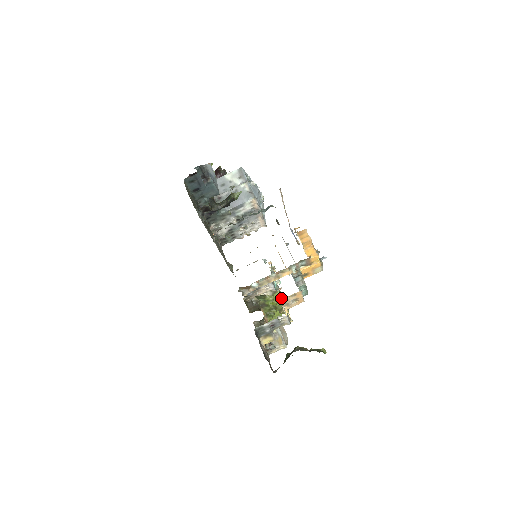
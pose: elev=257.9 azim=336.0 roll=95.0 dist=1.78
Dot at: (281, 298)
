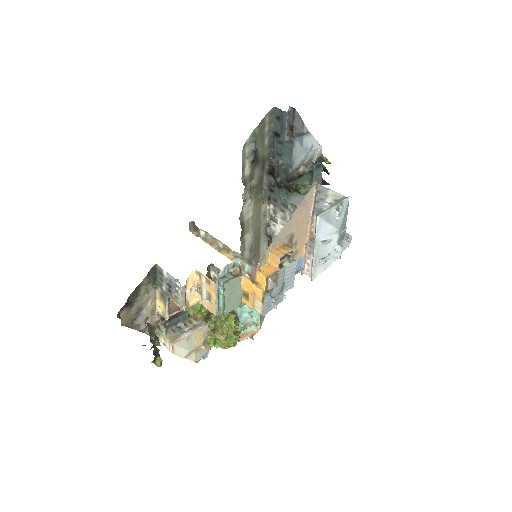
Dot at: (229, 321)
